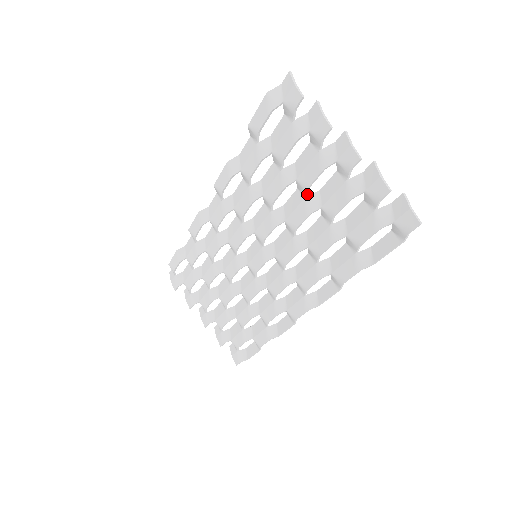
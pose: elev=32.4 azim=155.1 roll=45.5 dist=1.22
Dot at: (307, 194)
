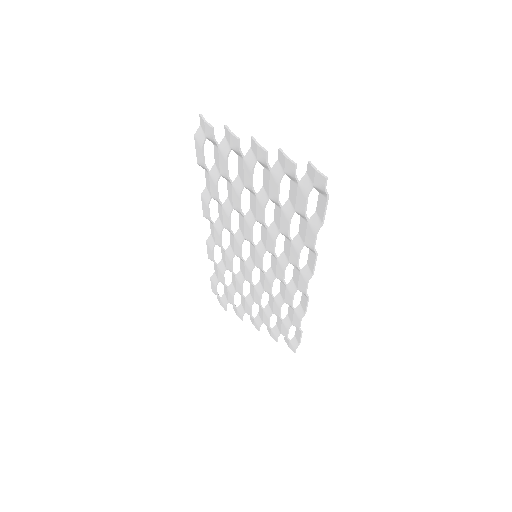
Dot at: (255, 193)
